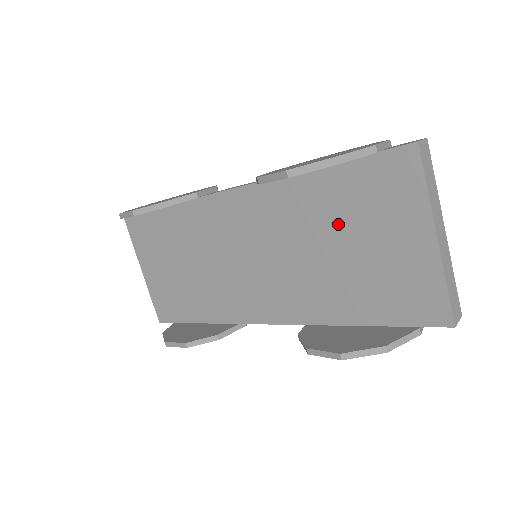
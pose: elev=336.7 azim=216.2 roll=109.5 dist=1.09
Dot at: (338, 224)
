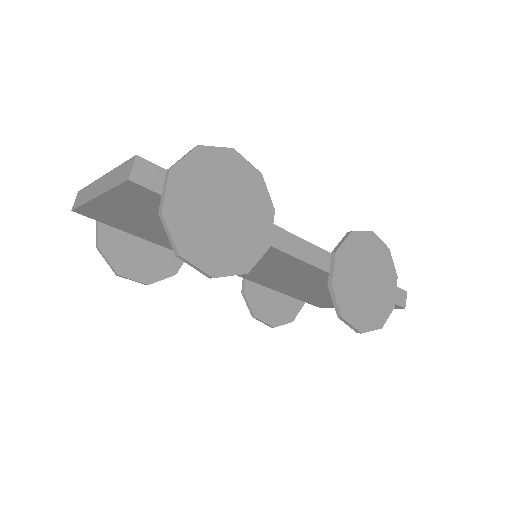
Dot at: occluded
